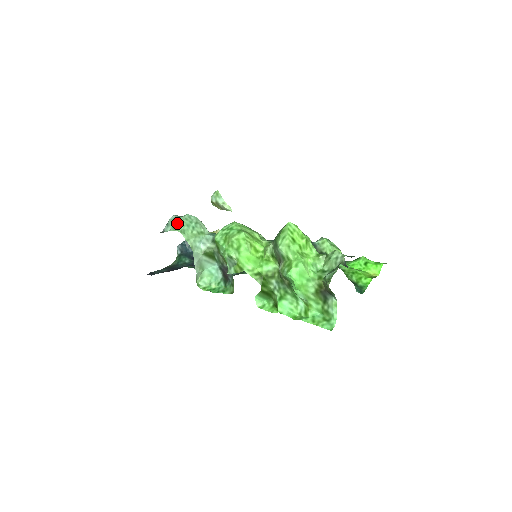
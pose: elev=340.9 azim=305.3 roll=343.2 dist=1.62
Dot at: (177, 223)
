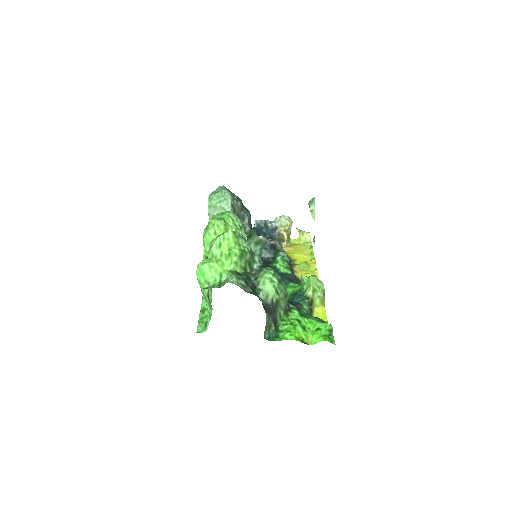
Dot at: occluded
